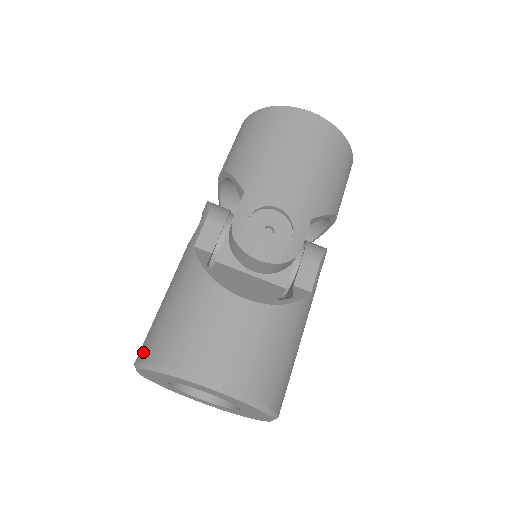
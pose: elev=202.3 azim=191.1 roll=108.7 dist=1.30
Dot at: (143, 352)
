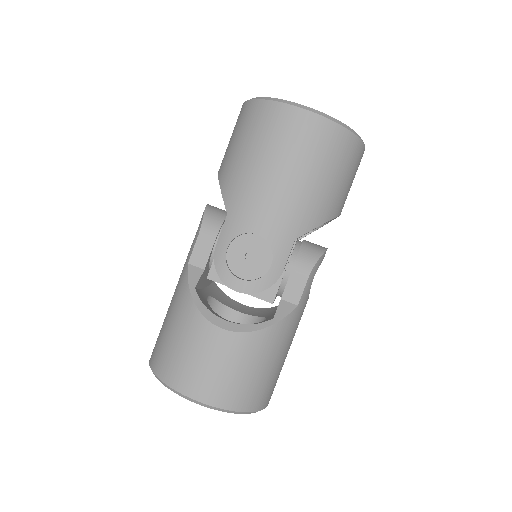
Dot at: (152, 356)
